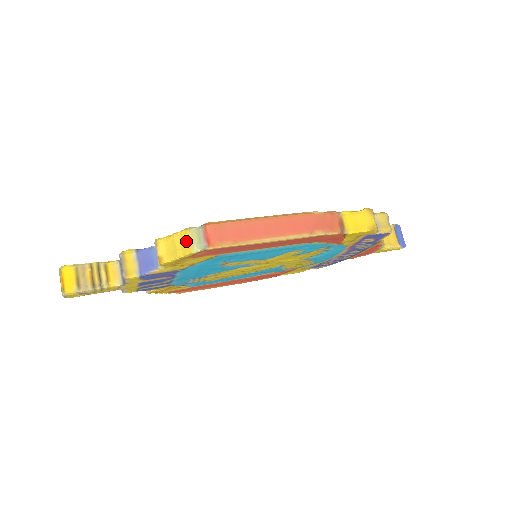
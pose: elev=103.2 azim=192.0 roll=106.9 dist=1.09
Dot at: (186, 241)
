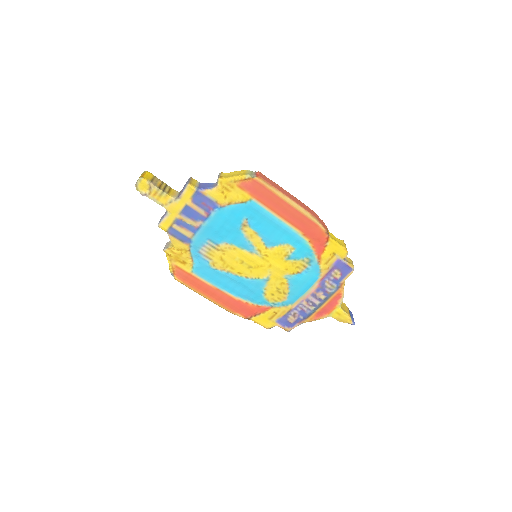
Dot at: (243, 172)
